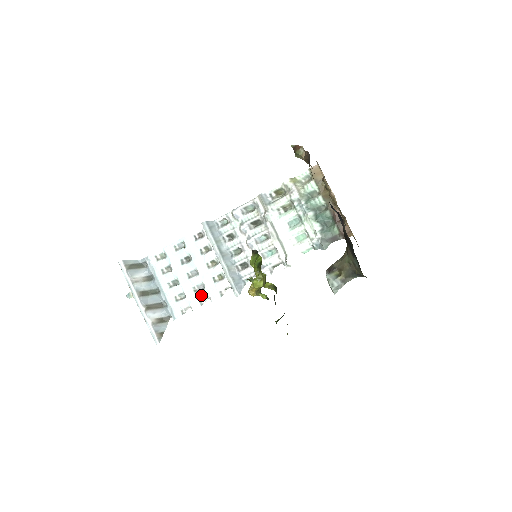
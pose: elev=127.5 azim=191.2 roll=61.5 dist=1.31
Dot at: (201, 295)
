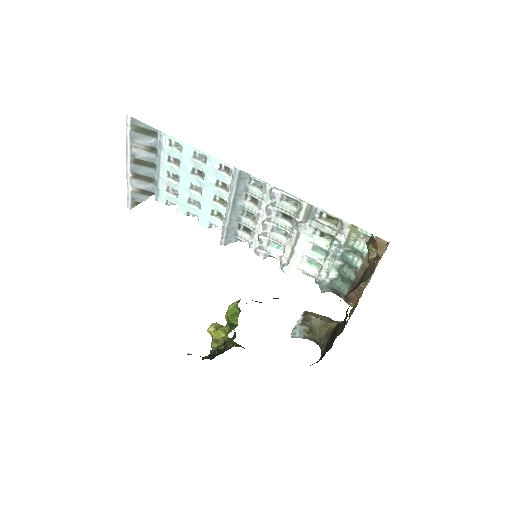
Dot at: (192, 210)
